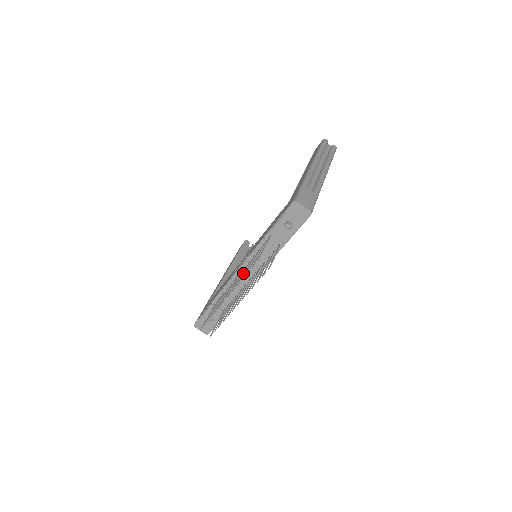
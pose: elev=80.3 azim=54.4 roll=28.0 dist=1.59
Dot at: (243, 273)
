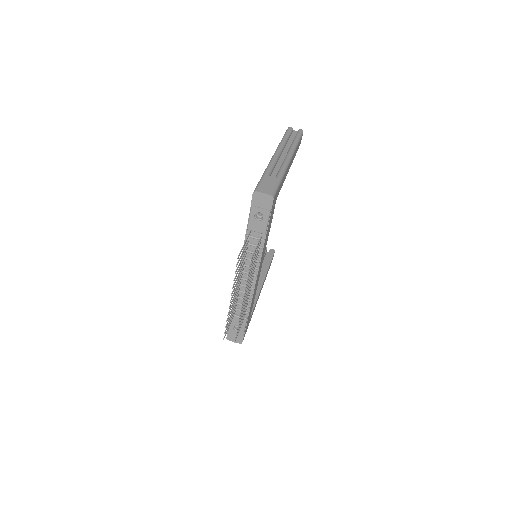
Dot at: (238, 274)
